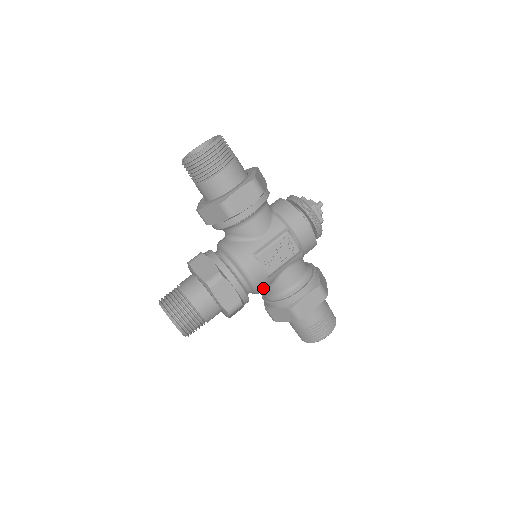
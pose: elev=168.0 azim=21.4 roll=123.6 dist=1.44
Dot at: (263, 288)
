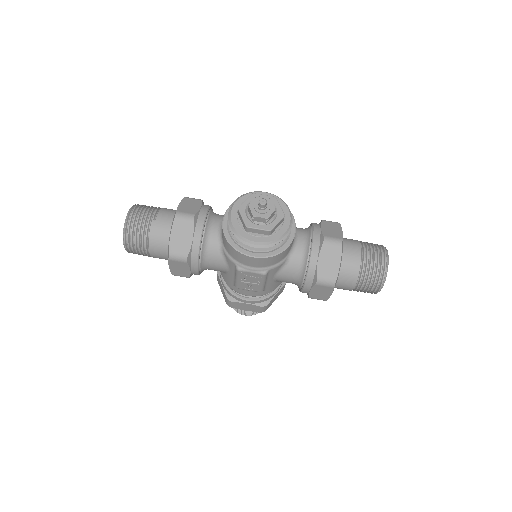
Dot at: (274, 288)
